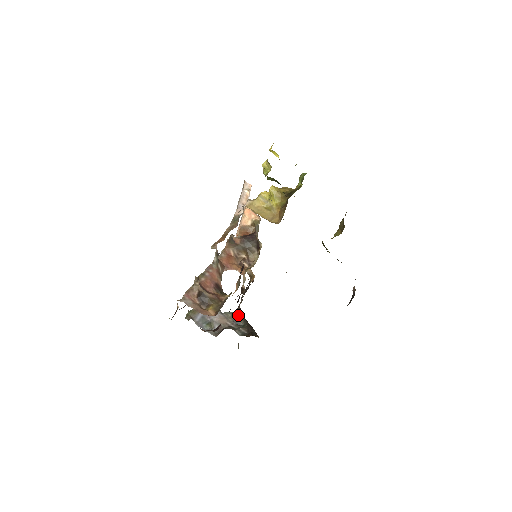
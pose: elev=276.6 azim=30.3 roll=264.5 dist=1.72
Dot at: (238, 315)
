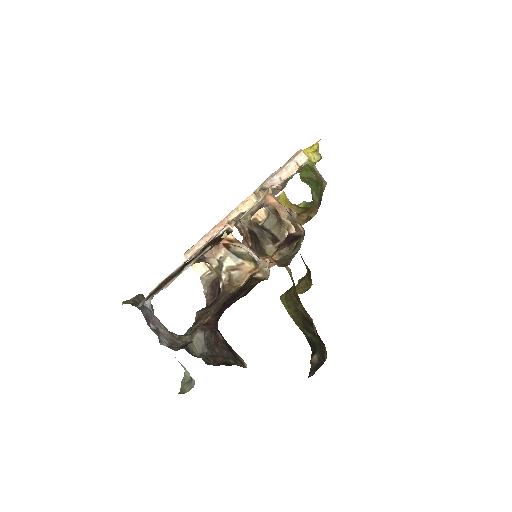
Dot at: (192, 339)
